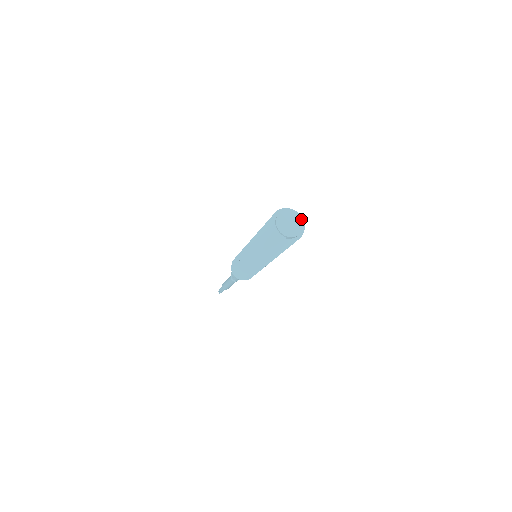
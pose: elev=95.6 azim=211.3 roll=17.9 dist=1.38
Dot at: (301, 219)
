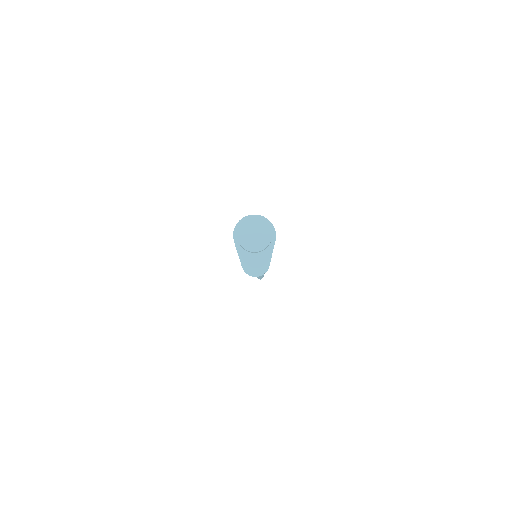
Dot at: (269, 240)
